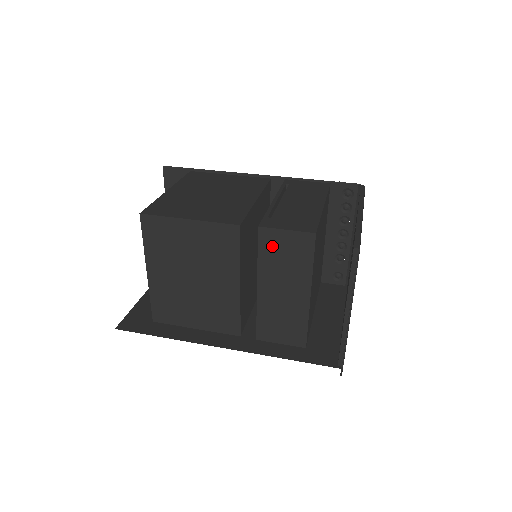
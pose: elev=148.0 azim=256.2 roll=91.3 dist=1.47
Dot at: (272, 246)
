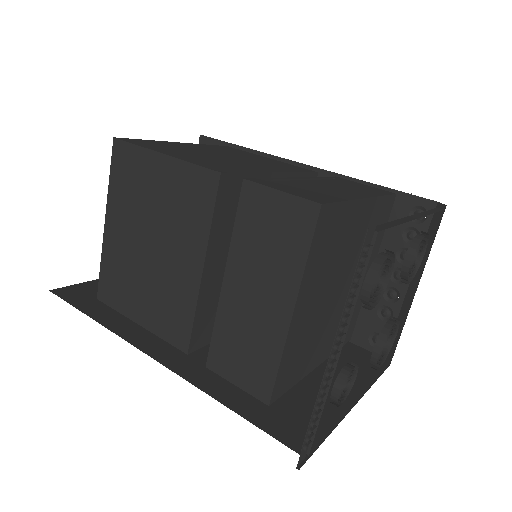
Dot at: (255, 215)
